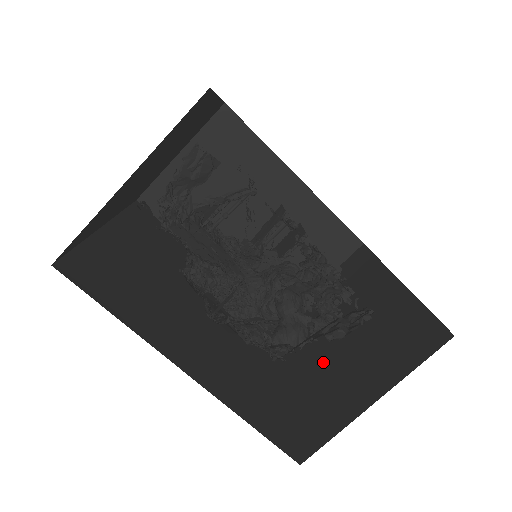
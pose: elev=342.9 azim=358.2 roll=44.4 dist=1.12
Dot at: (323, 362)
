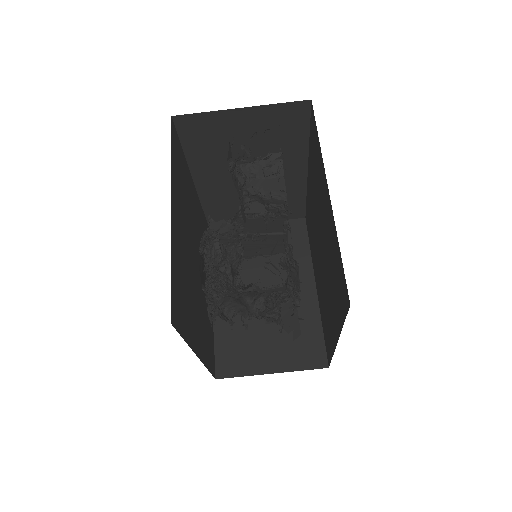
Dot at: occluded
